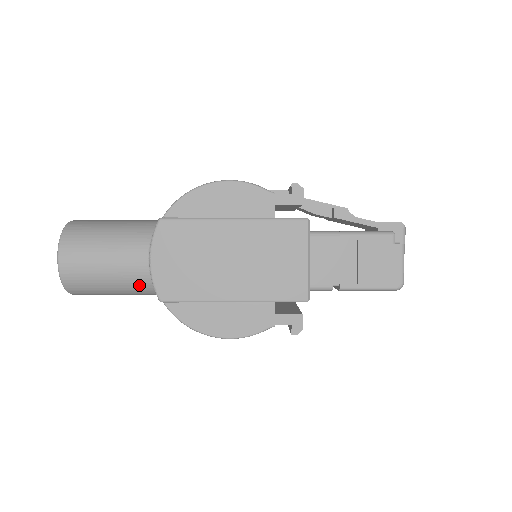
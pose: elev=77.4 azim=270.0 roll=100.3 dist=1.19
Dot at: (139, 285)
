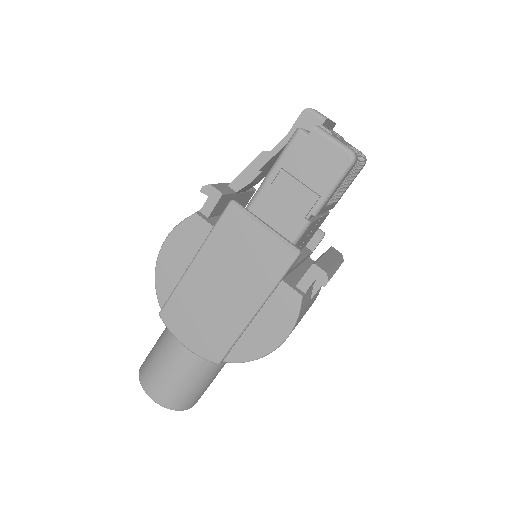
Dot at: (208, 363)
